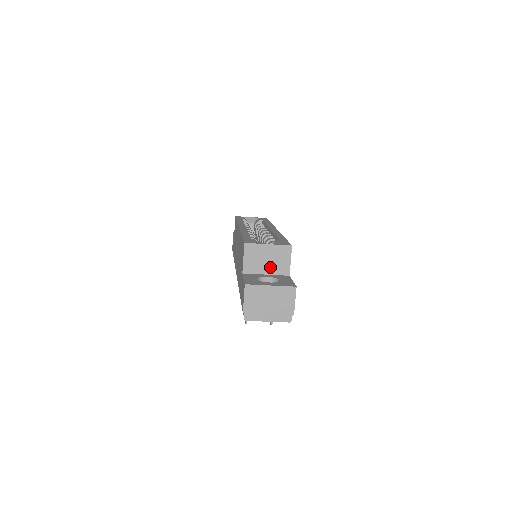
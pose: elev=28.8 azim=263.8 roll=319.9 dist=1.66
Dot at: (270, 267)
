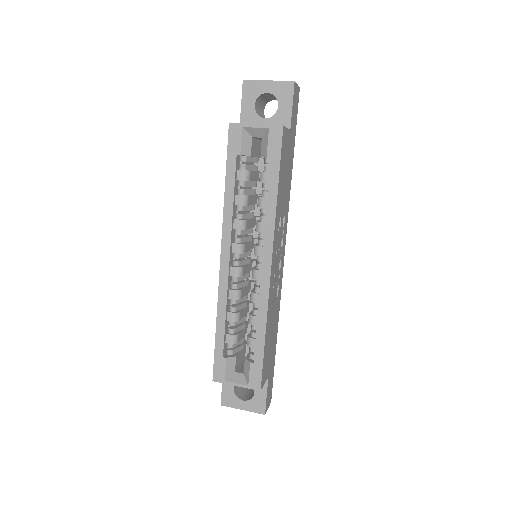
Dot at: occluded
